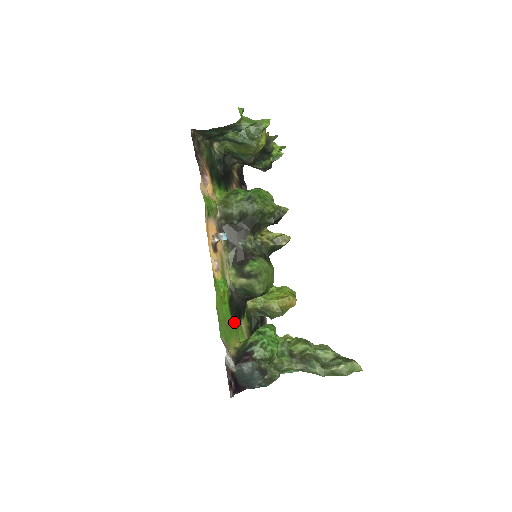
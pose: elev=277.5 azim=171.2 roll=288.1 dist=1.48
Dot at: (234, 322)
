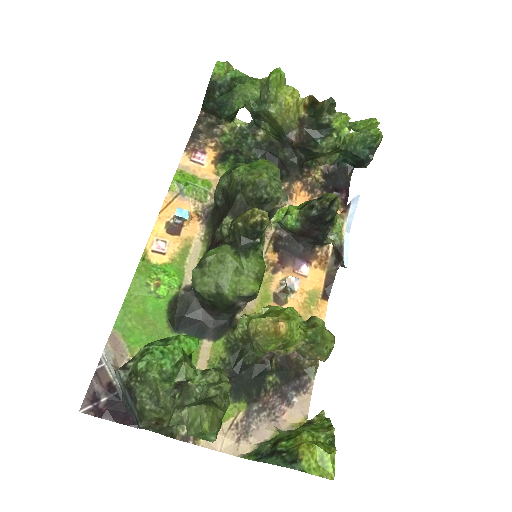
Dot at: (173, 330)
